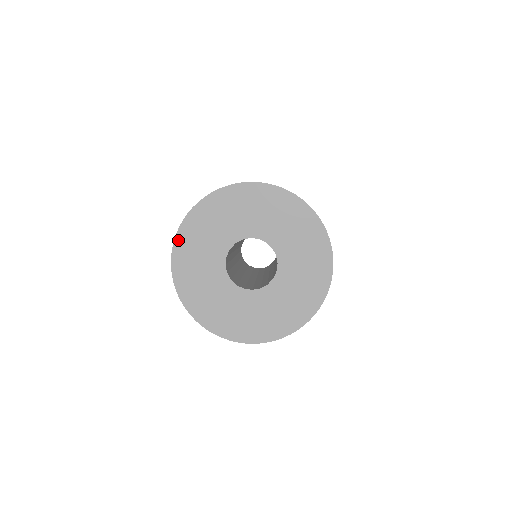
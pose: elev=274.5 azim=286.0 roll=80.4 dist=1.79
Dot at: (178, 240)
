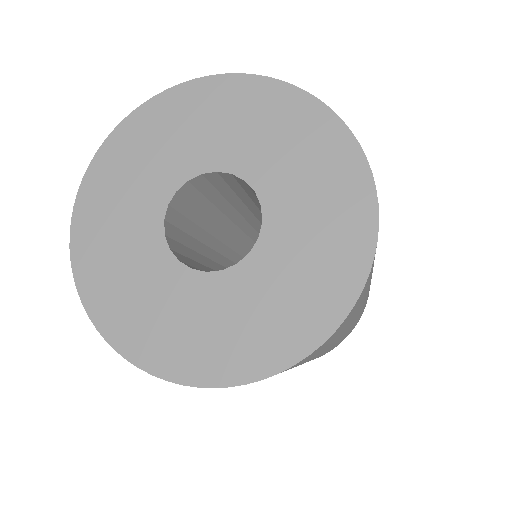
Dot at: (76, 256)
